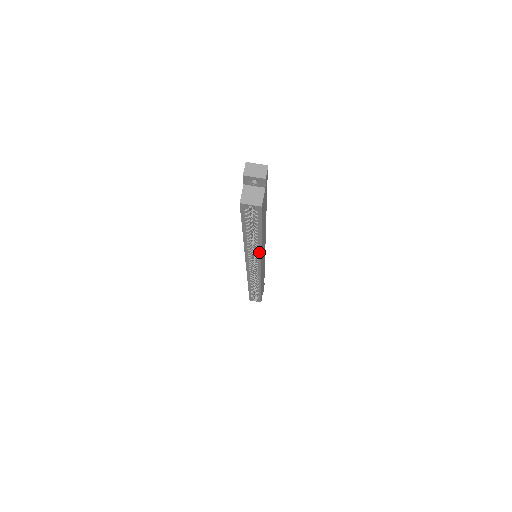
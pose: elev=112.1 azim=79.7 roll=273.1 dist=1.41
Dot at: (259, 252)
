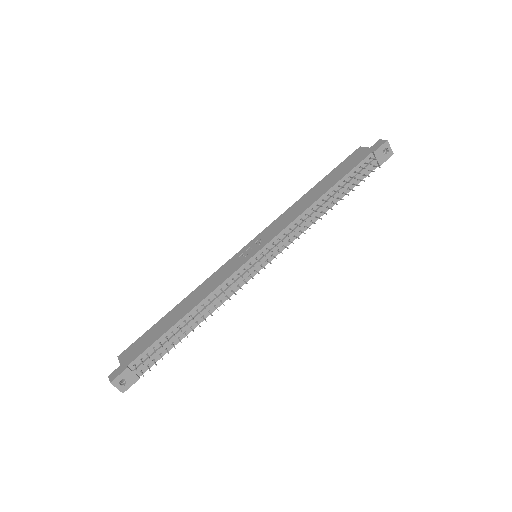
Dot at: occluded
